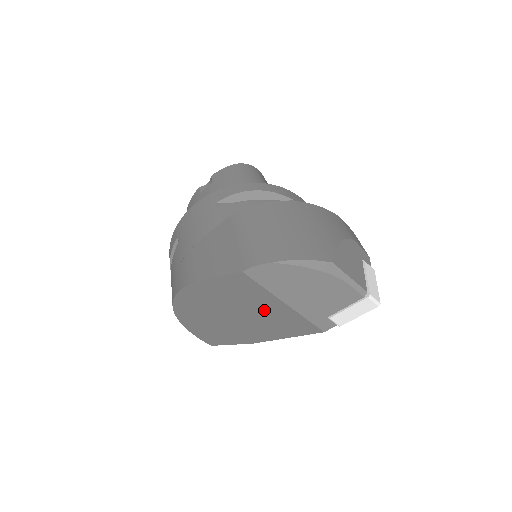
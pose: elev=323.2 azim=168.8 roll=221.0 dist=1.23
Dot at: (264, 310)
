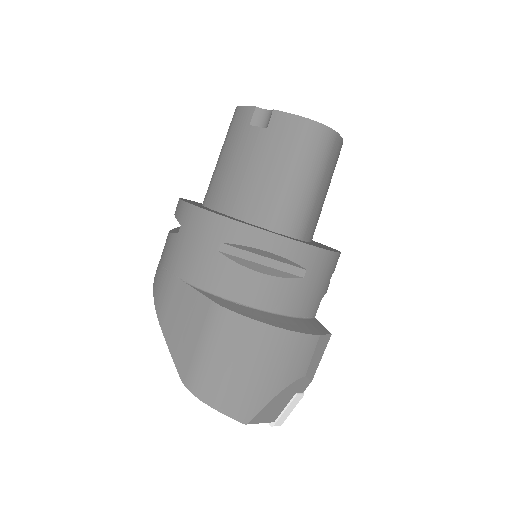
Dot at: occluded
